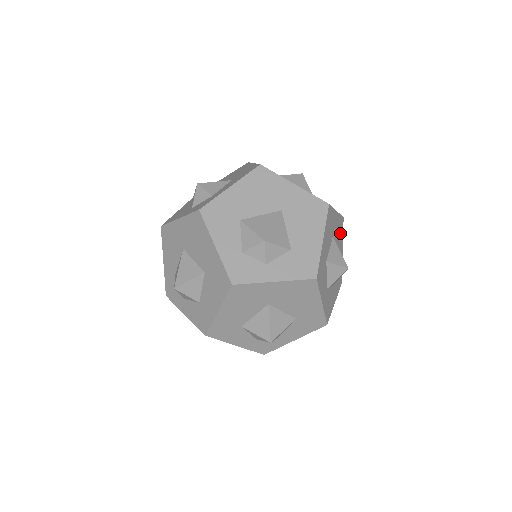
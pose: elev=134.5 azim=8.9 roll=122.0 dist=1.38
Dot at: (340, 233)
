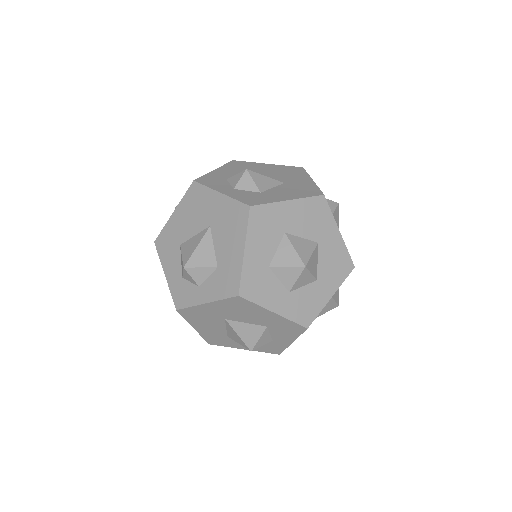
Dot at: (318, 217)
